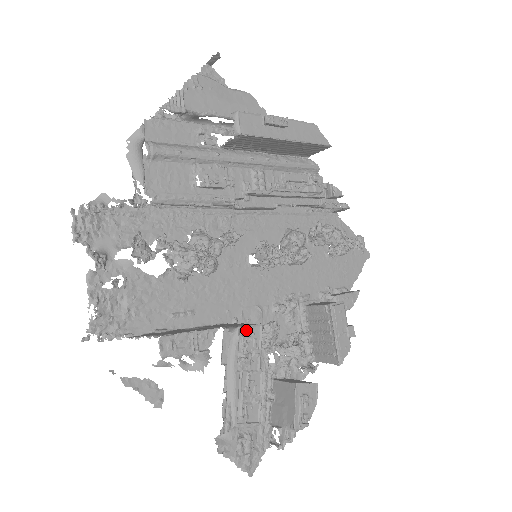
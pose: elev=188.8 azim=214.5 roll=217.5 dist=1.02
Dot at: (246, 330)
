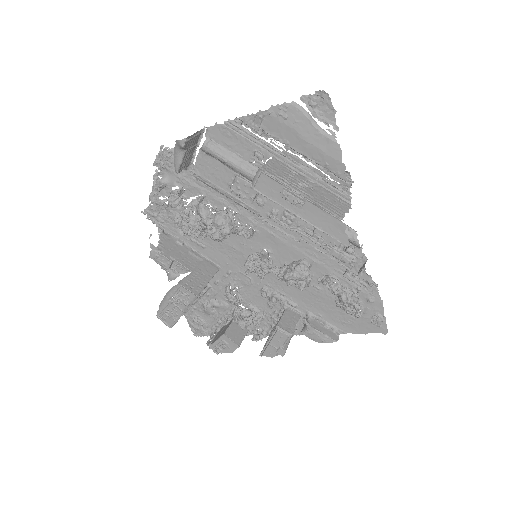
Dot at: (185, 289)
